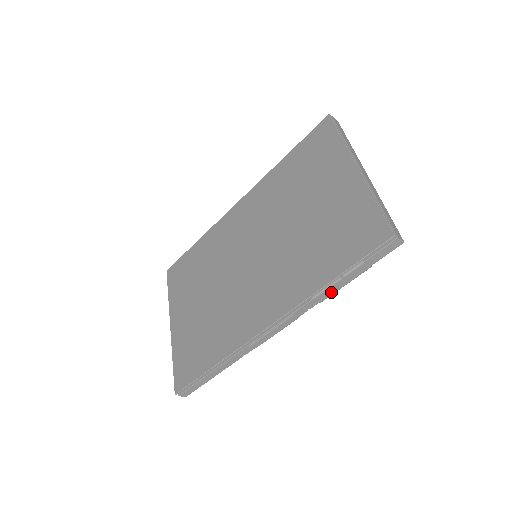
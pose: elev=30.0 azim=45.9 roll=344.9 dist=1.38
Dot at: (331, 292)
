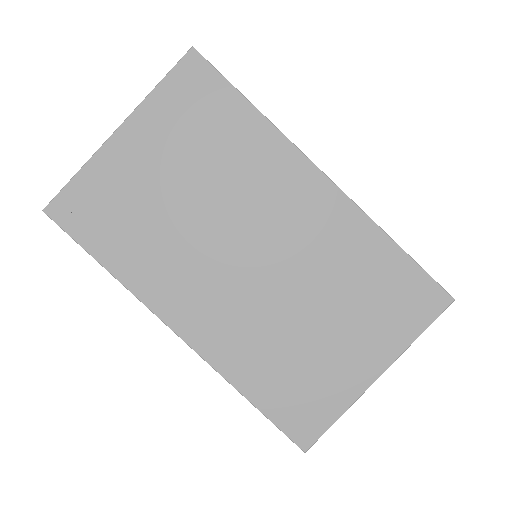
Dot at: occluded
